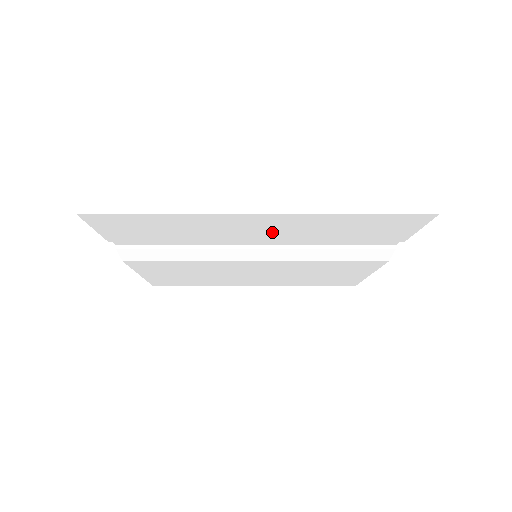
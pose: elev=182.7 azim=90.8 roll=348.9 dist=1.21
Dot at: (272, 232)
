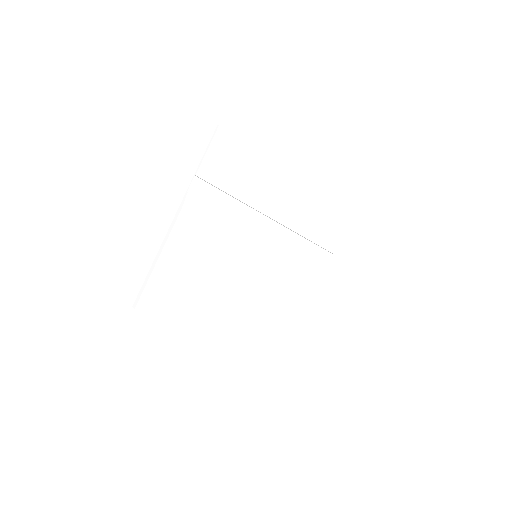
Dot at: (287, 205)
